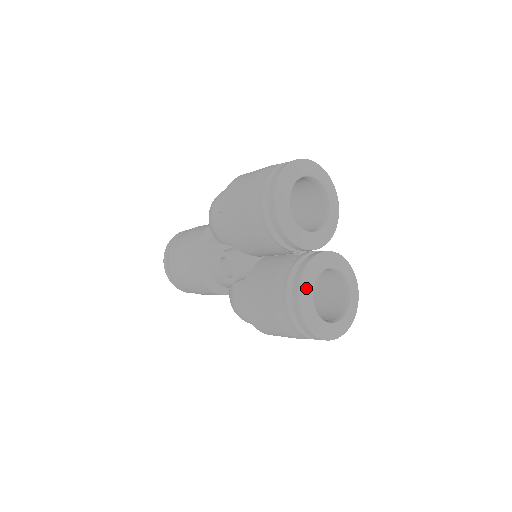
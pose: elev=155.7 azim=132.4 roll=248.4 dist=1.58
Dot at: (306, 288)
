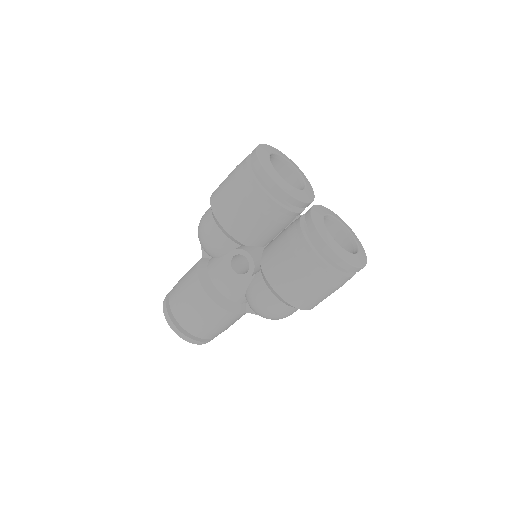
Dot at: (321, 228)
